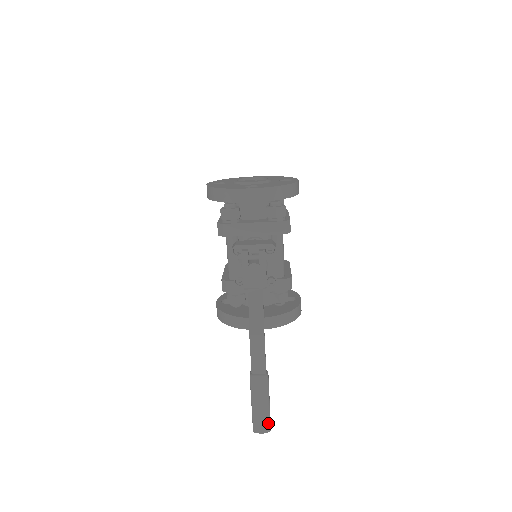
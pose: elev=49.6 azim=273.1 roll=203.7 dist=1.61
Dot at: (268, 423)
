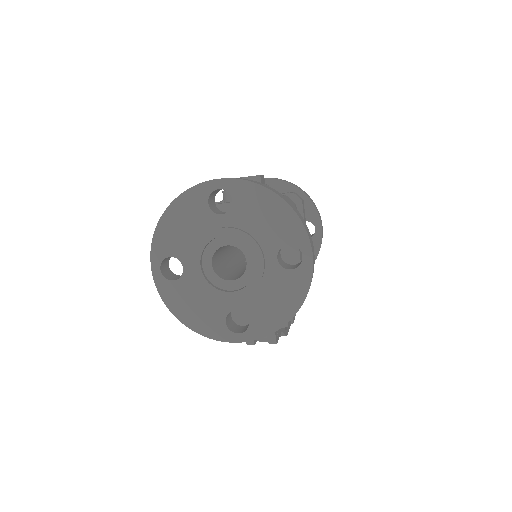
Dot at: occluded
